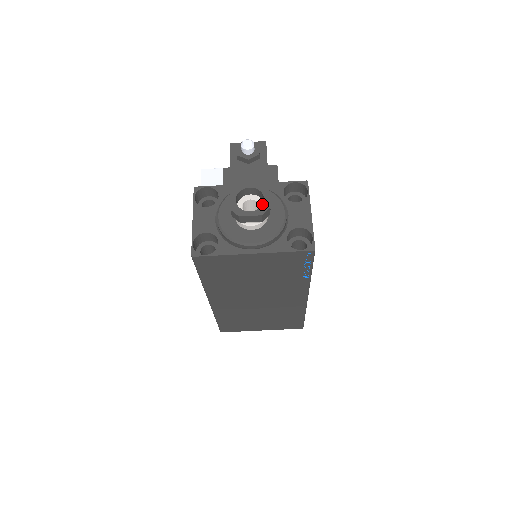
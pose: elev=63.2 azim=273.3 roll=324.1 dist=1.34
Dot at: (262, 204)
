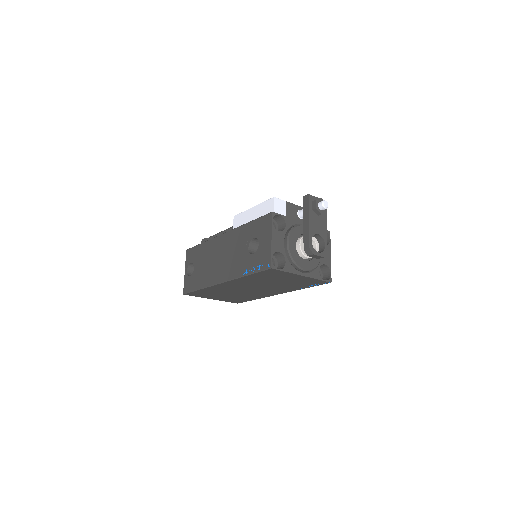
Dot at: (318, 246)
